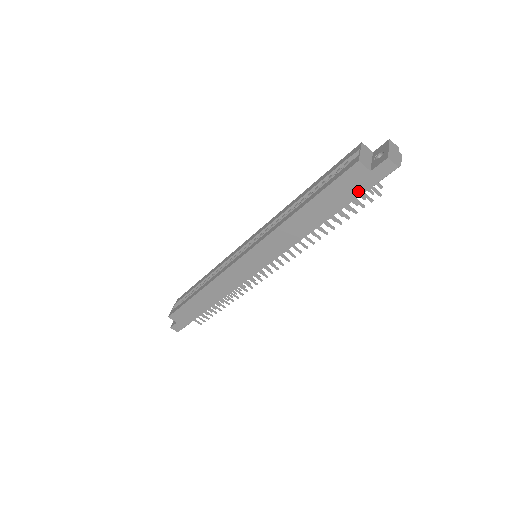
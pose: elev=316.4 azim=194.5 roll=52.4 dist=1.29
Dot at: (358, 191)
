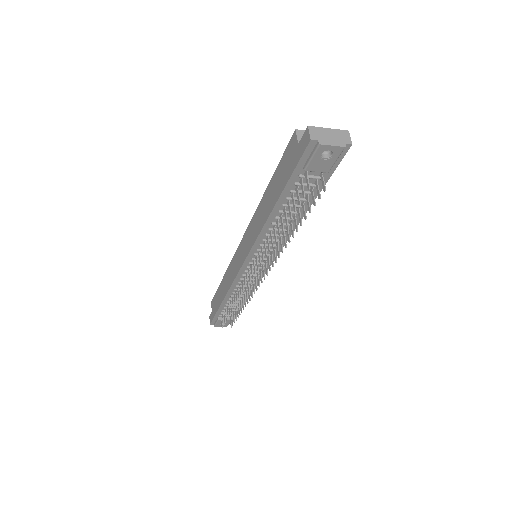
Dot at: (290, 171)
